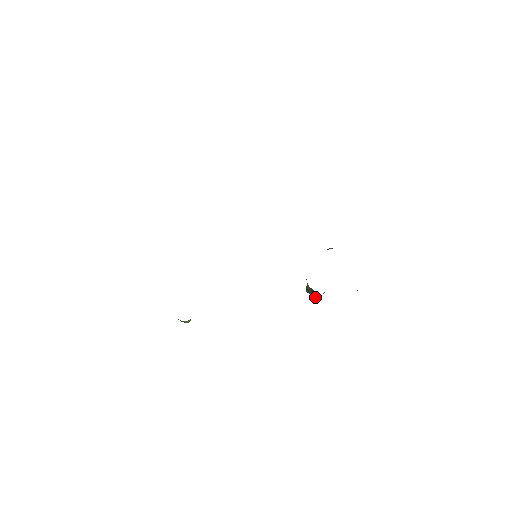
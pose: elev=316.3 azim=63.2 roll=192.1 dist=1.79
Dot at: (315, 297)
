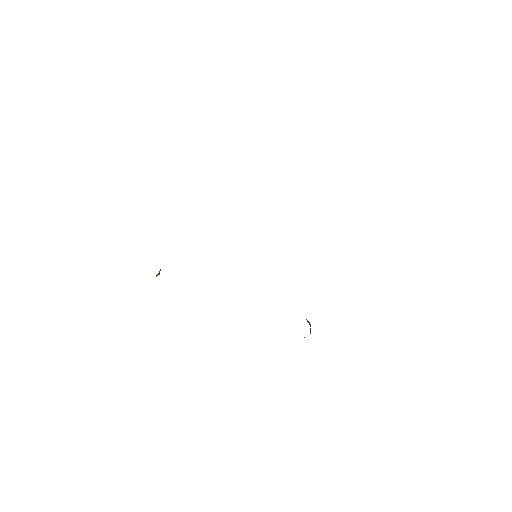
Dot at: occluded
